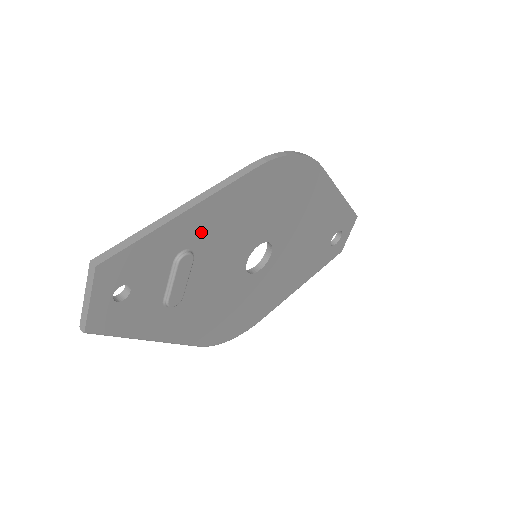
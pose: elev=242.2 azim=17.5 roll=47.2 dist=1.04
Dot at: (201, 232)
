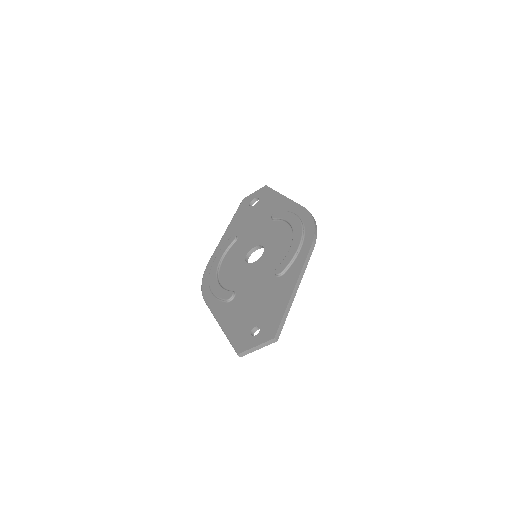
Dot at: occluded
